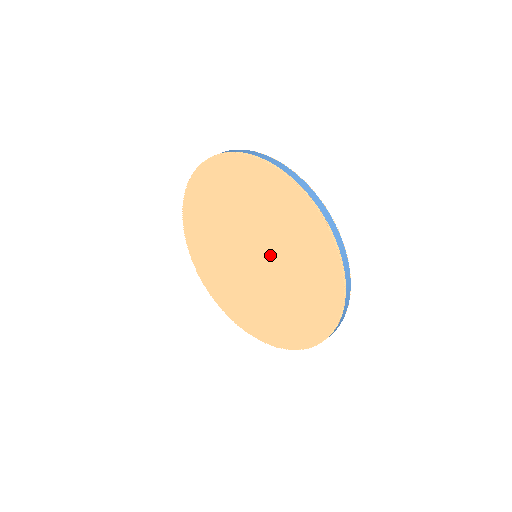
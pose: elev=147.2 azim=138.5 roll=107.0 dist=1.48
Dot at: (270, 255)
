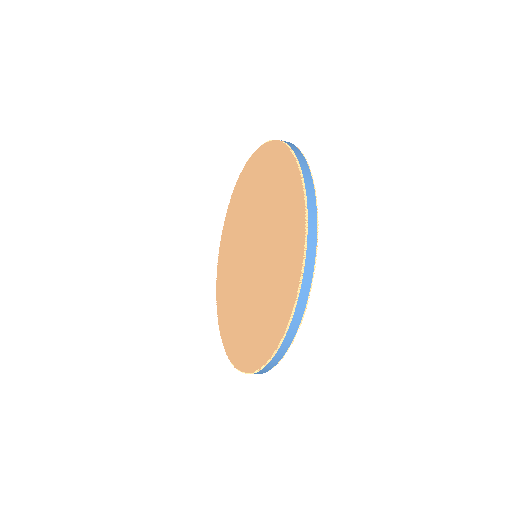
Dot at: (253, 228)
